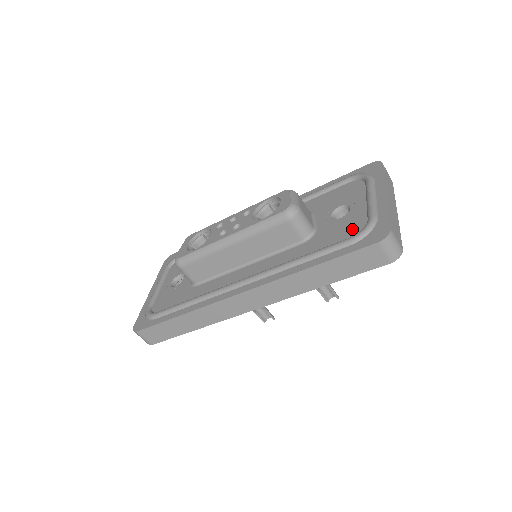
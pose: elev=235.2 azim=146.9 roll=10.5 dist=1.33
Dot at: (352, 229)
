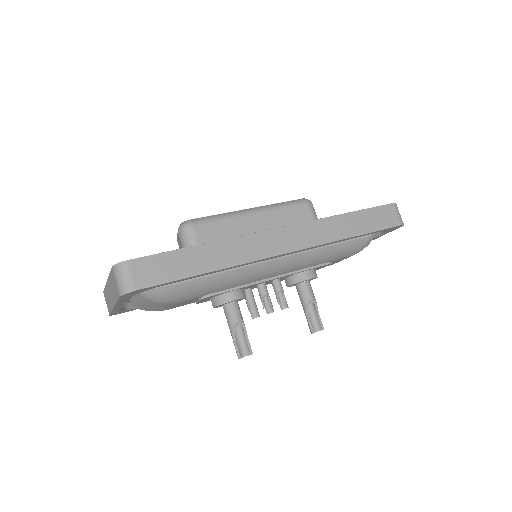
Dot at: occluded
